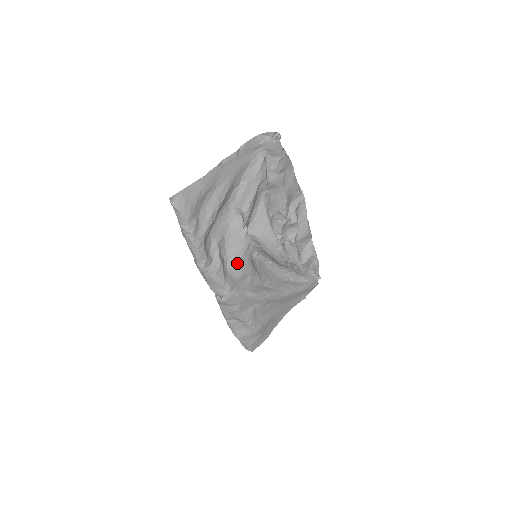
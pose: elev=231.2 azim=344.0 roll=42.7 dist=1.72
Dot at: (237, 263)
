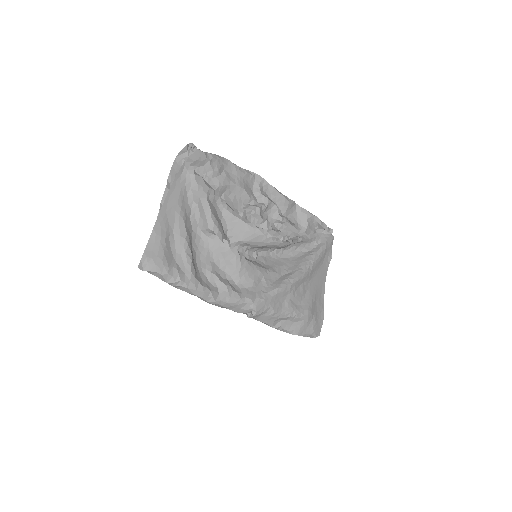
Dot at: (242, 275)
